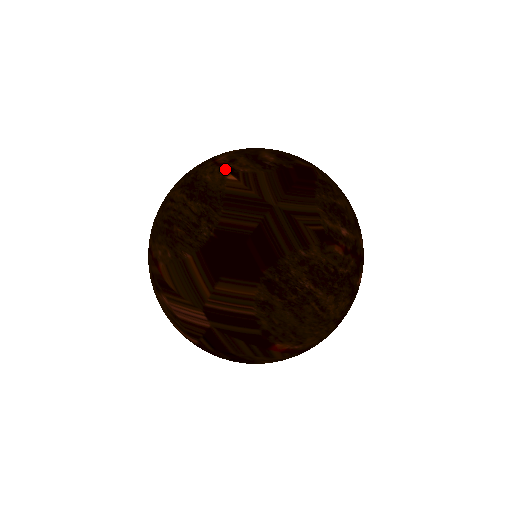
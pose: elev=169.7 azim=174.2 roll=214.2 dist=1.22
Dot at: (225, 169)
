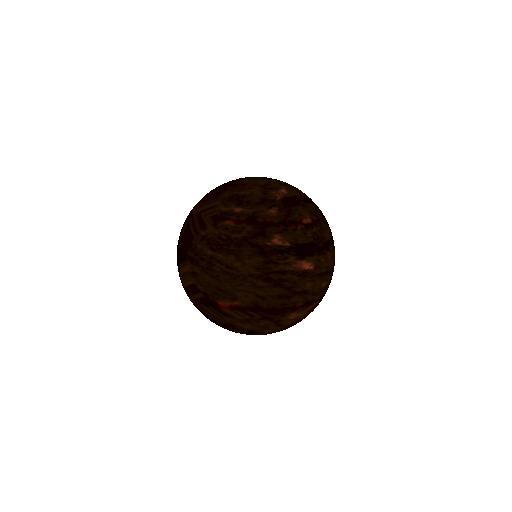
Dot at: occluded
